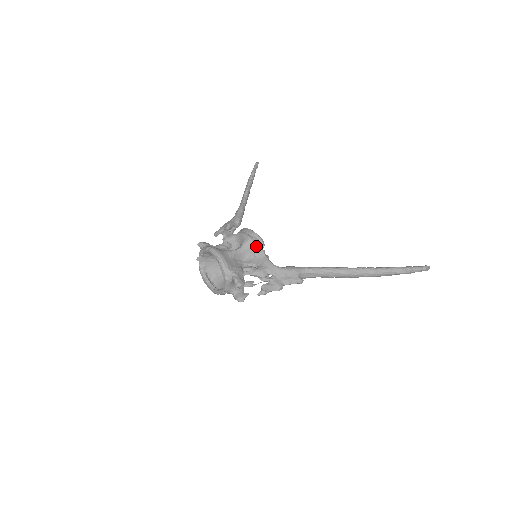
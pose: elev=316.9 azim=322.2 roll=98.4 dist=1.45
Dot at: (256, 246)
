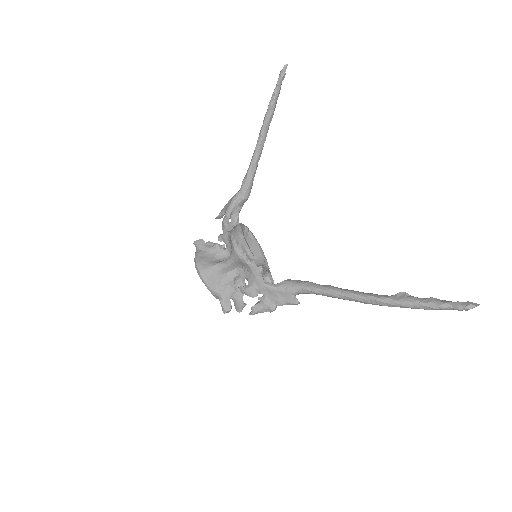
Dot at: (243, 261)
